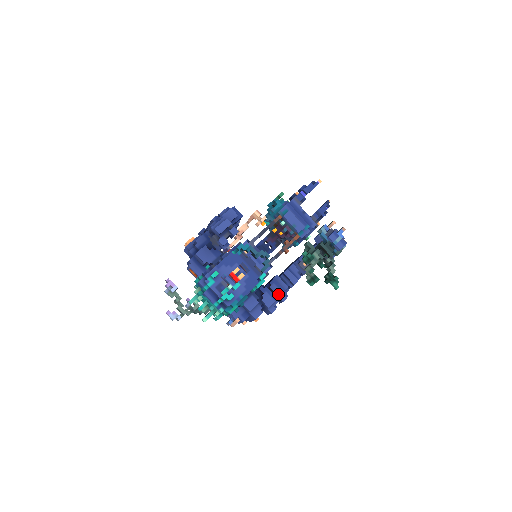
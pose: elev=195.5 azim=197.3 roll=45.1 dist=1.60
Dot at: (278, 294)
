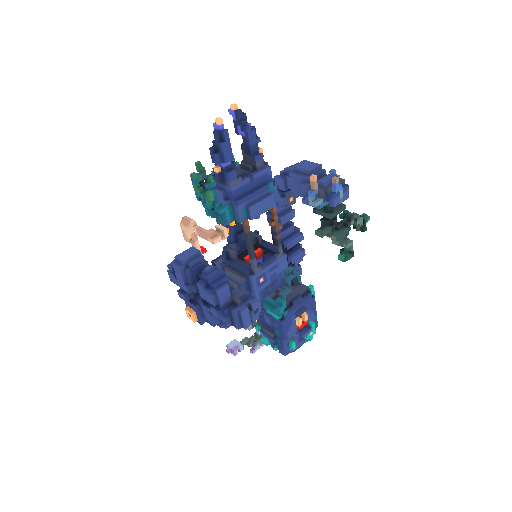
Dot at: (296, 243)
